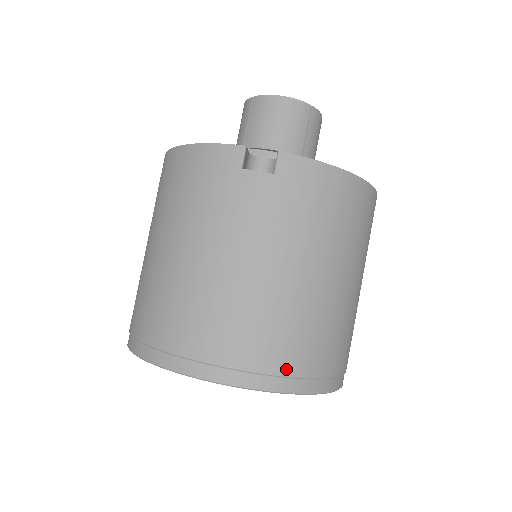
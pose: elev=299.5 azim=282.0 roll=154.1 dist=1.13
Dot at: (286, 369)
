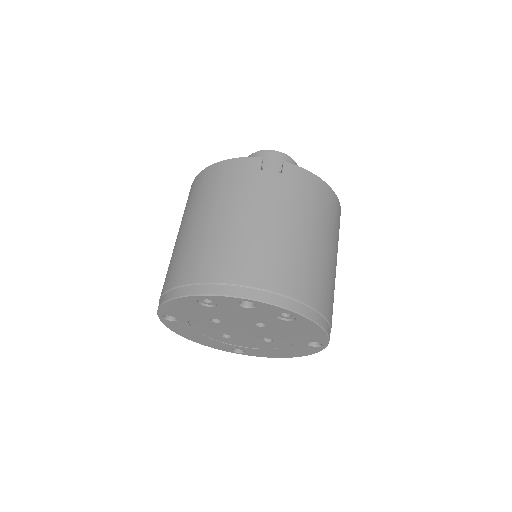
Dot at: (297, 295)
